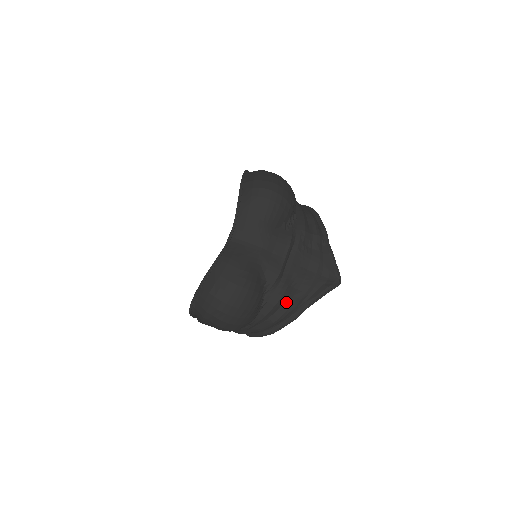
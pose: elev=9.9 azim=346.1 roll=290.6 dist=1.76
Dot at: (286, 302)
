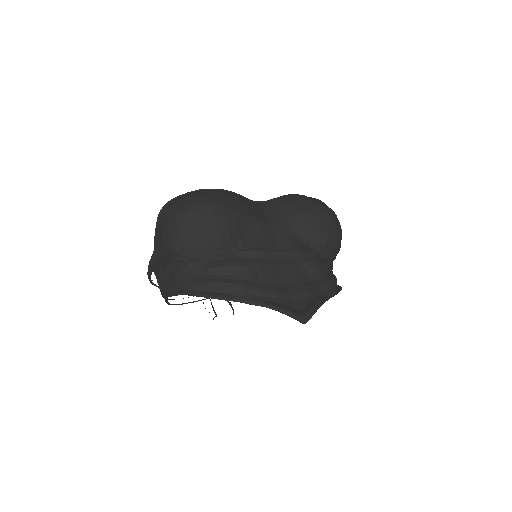
Dot at: (239, 276)
